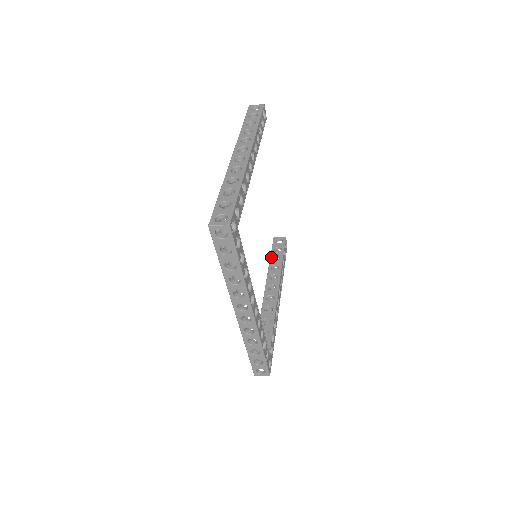
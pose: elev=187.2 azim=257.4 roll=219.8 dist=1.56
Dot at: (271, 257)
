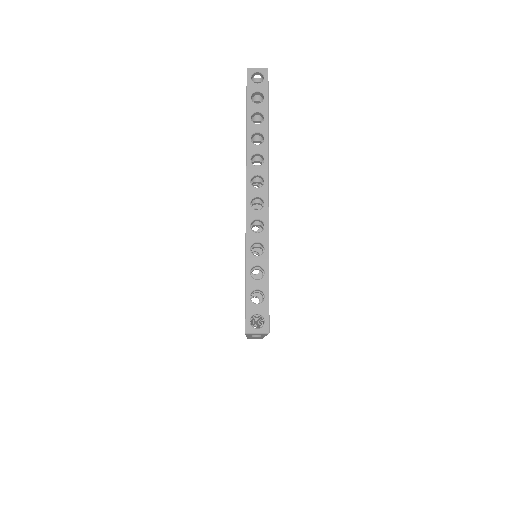
Dot at: occluded
